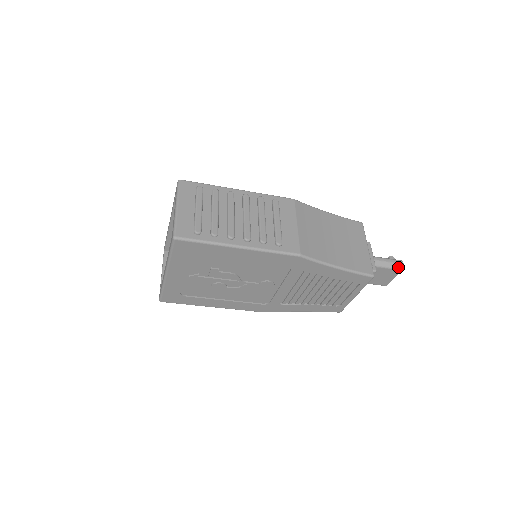
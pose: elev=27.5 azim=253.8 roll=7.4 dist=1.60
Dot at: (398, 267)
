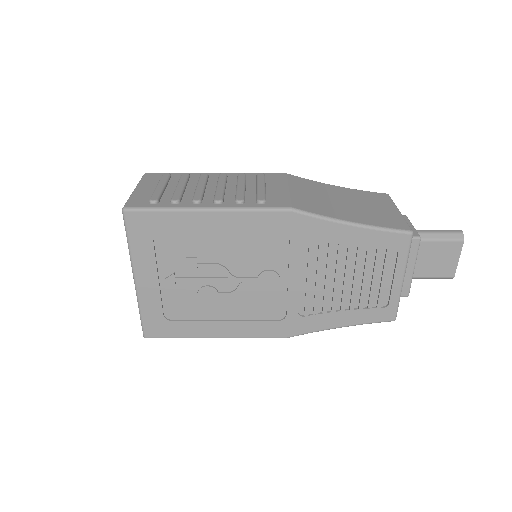
Dot at: (456, 237)
